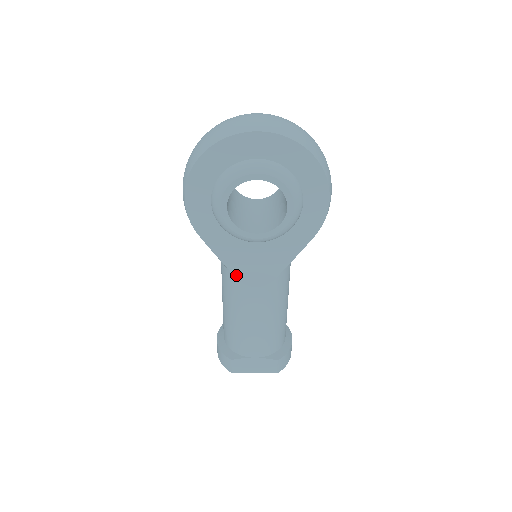
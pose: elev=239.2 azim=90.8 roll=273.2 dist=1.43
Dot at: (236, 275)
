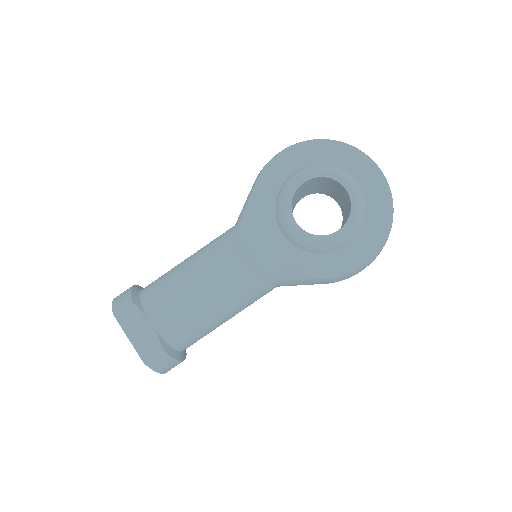
Dot at: (238, 239)
